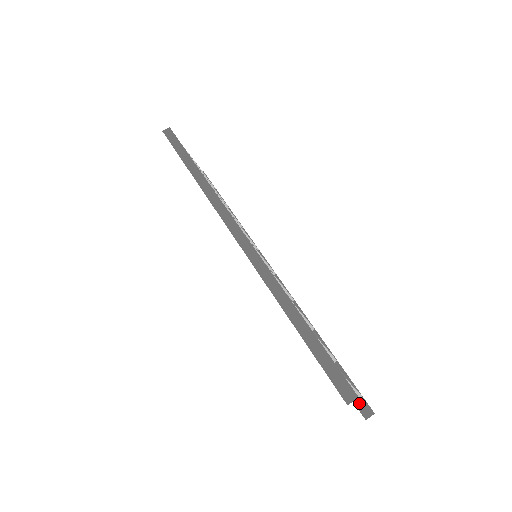
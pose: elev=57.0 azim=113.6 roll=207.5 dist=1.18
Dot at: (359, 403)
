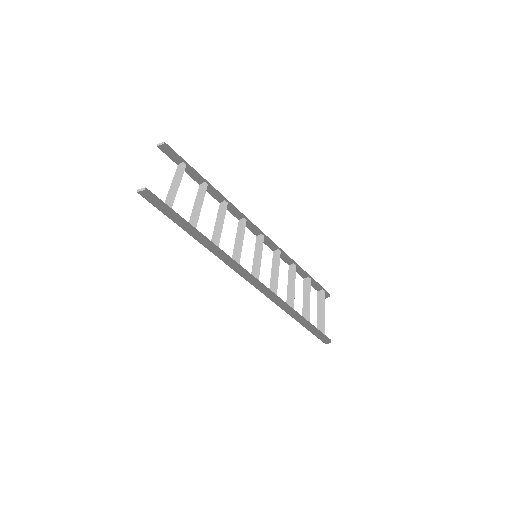
Dot at: occluded
